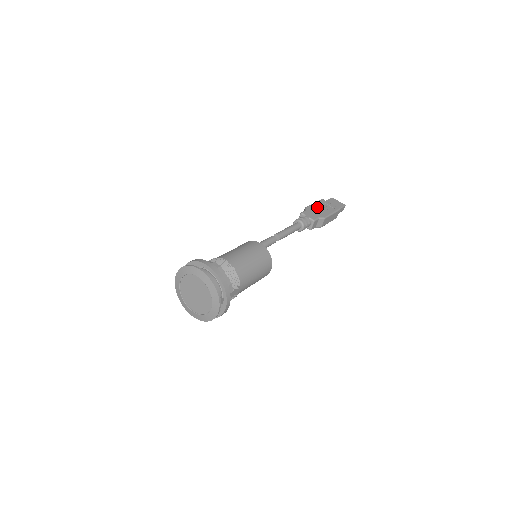
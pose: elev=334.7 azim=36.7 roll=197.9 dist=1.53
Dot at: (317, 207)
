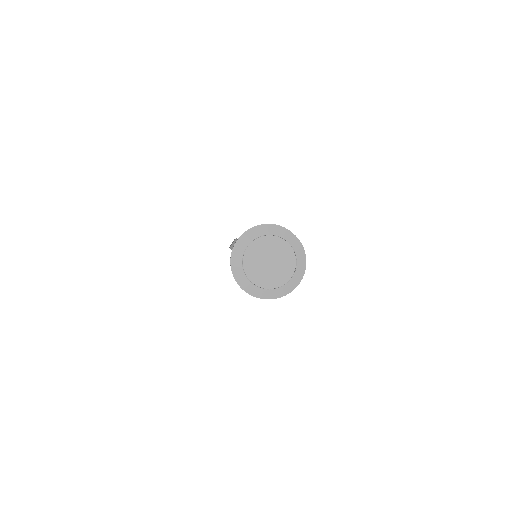
Dot at: occluded
